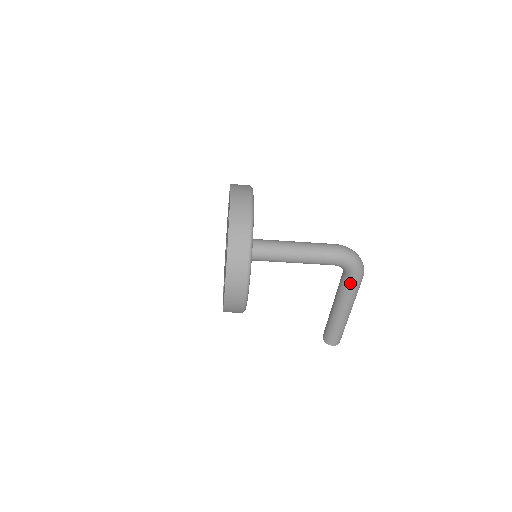
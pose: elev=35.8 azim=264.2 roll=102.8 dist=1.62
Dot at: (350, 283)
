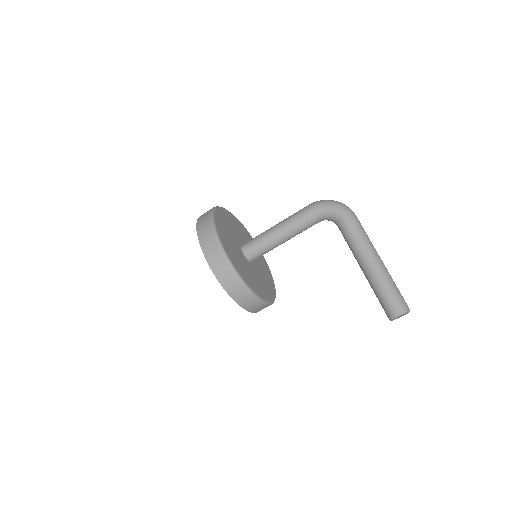
Dot at: (343, 224)
